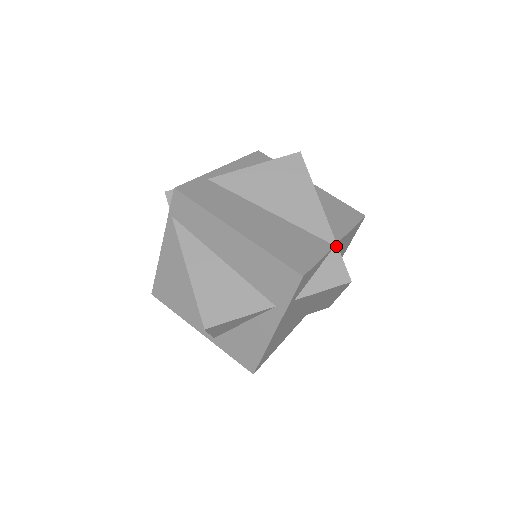
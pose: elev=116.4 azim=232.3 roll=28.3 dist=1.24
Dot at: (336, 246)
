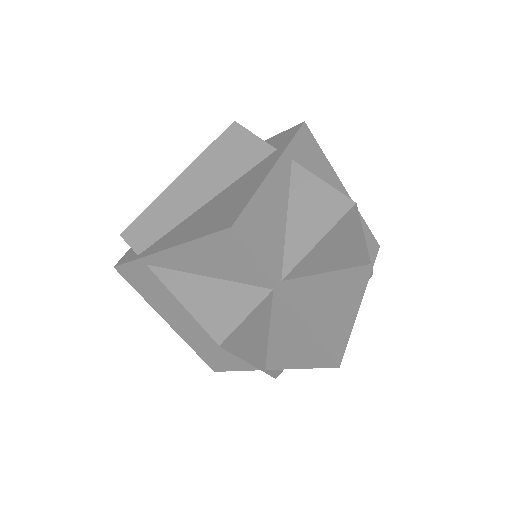
Dot at: (263, 371)
